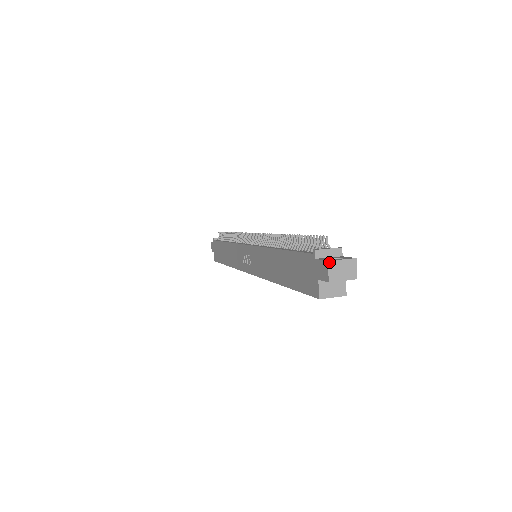
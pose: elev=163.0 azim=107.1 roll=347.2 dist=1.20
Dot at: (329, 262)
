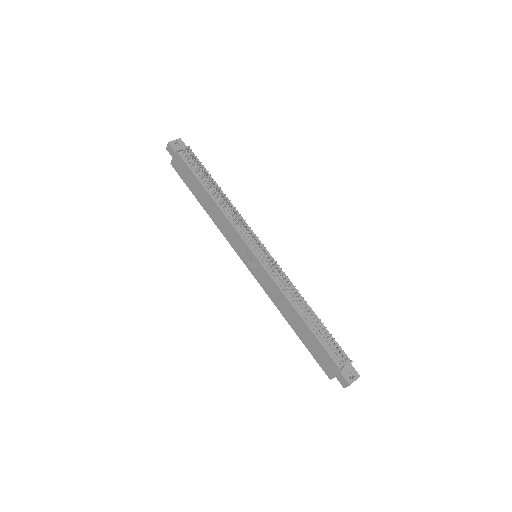
Dot at: occluded
